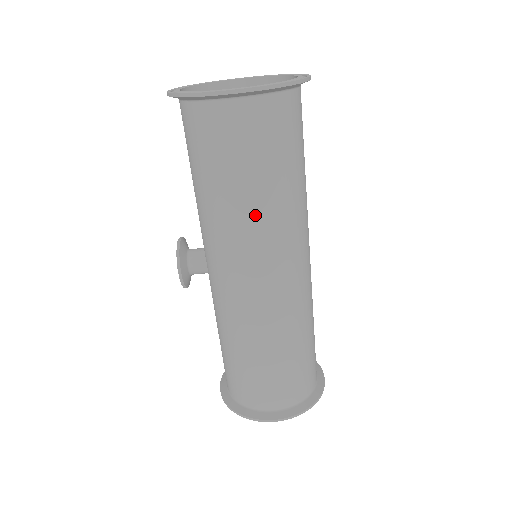
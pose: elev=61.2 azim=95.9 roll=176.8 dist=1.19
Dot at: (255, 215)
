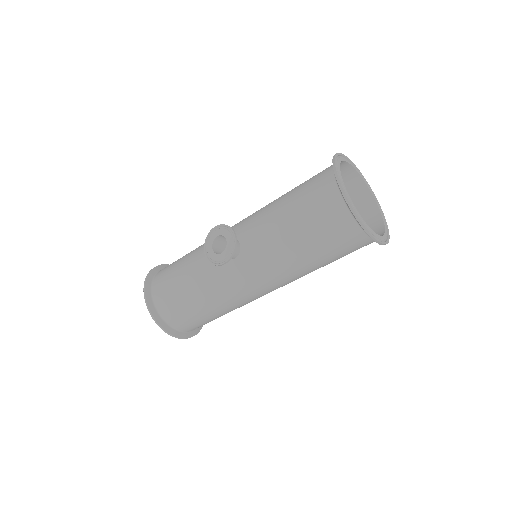
Dot at: (307, 272)
